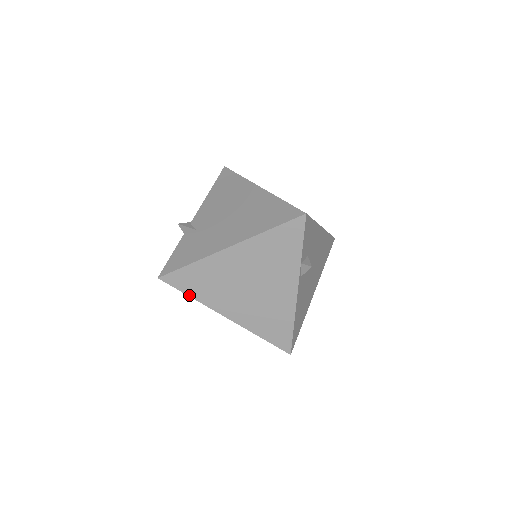
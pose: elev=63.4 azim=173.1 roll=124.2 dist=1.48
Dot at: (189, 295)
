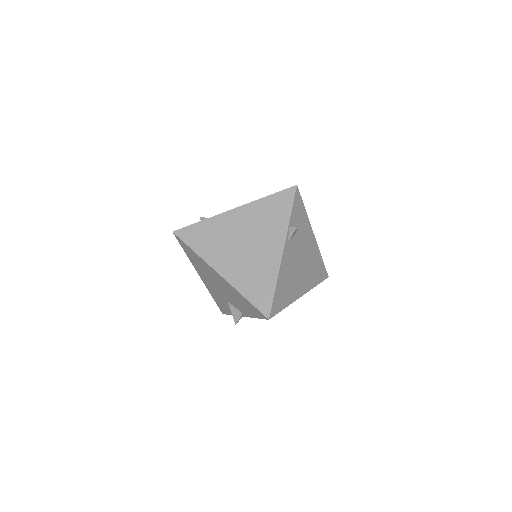
Dot at: (193, 249)
